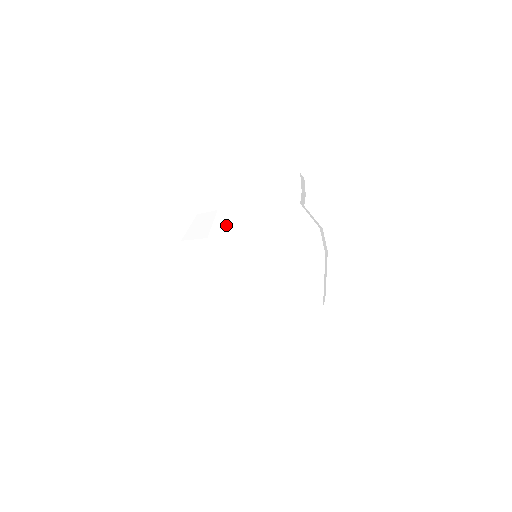
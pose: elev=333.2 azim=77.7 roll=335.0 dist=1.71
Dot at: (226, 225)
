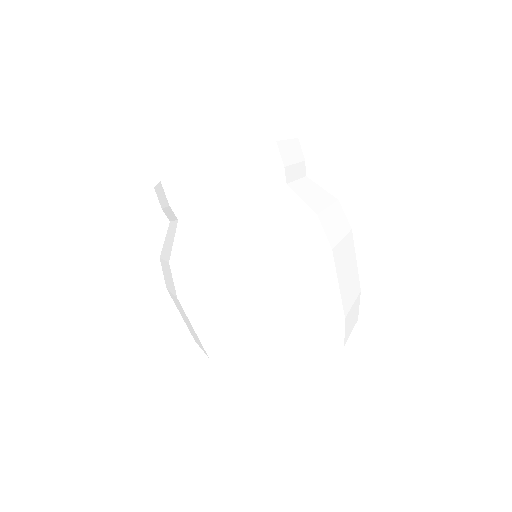
Dot at: (254, 220)
